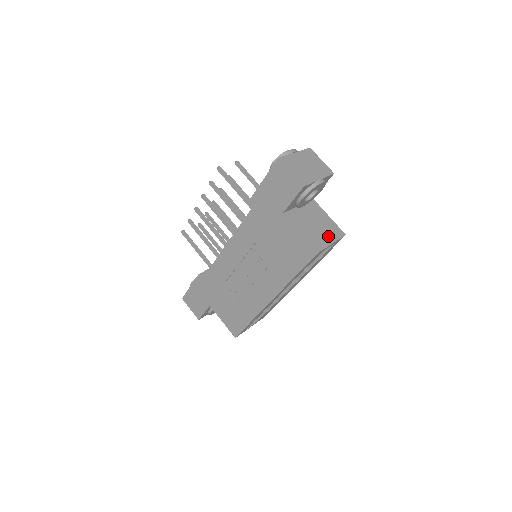
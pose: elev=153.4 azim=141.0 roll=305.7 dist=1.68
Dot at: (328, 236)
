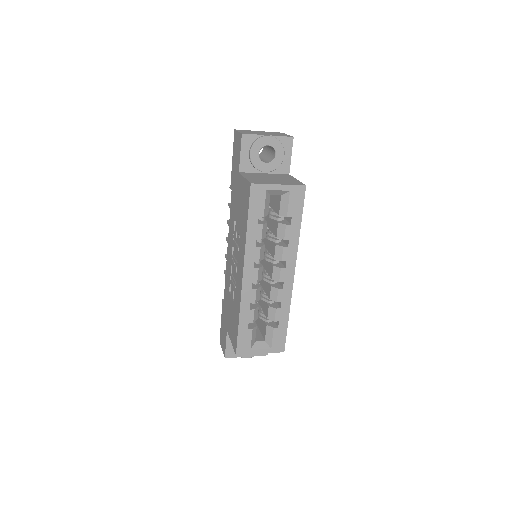
Dot at: (279, 182)
